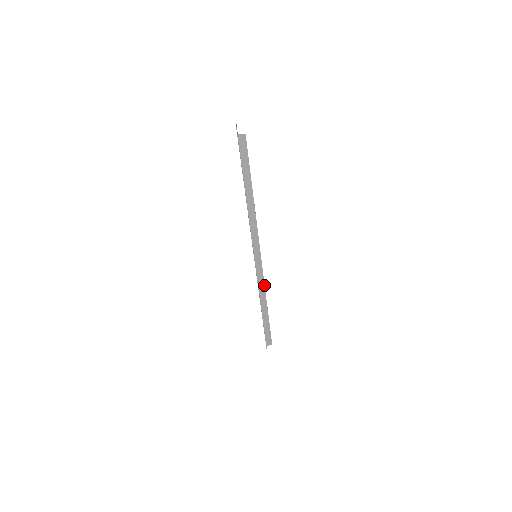
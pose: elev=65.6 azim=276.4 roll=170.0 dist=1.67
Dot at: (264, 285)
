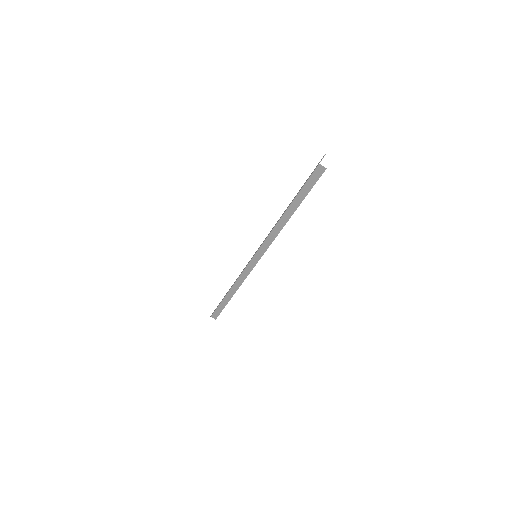
Dot at: occluded
